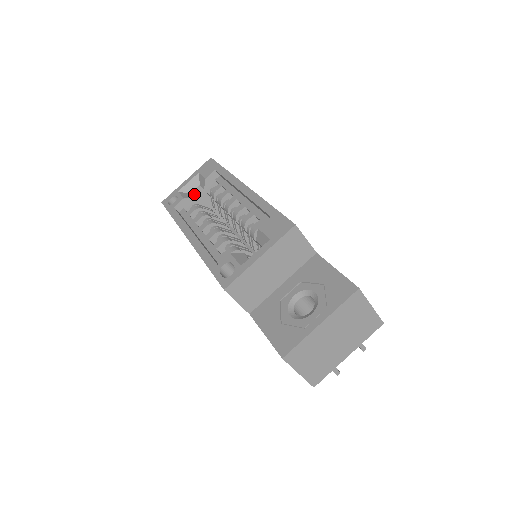
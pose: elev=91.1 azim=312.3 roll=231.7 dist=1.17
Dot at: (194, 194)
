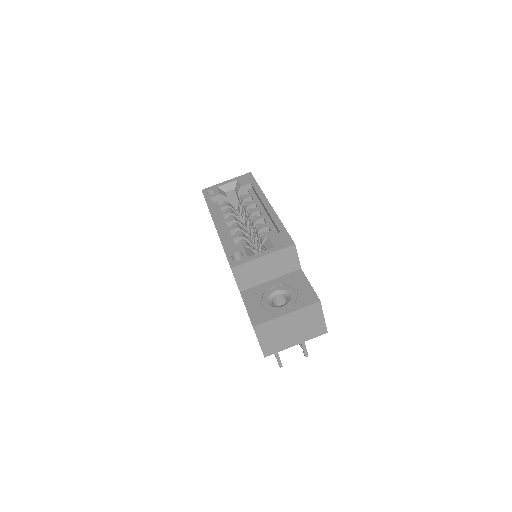
Dot at: (228, 194)
